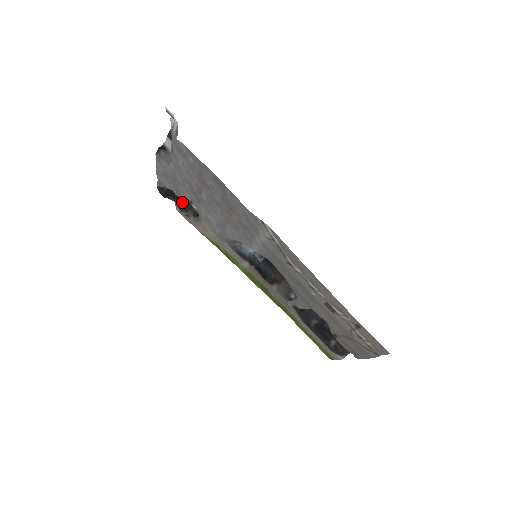
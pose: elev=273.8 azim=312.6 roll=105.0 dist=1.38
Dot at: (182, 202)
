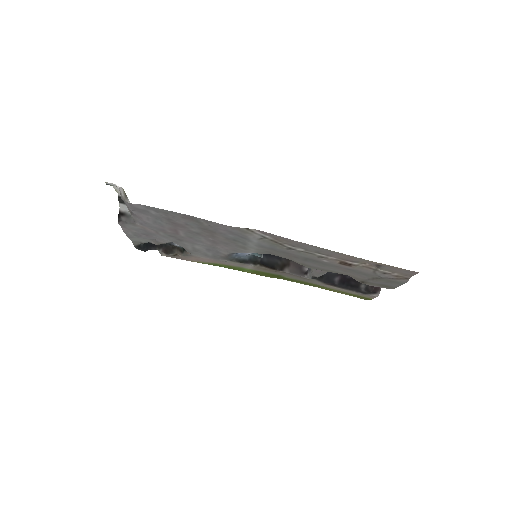
Dot at: (163, 246)
